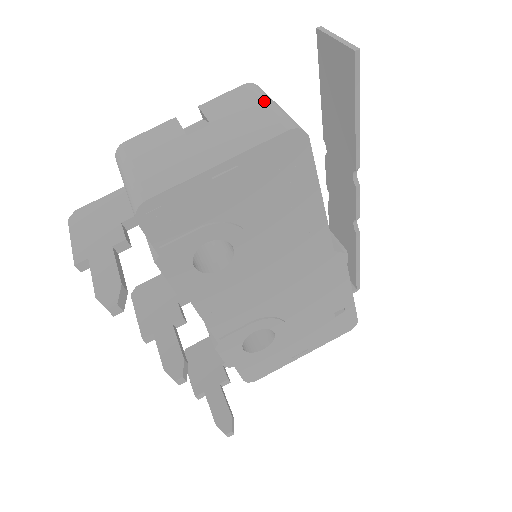
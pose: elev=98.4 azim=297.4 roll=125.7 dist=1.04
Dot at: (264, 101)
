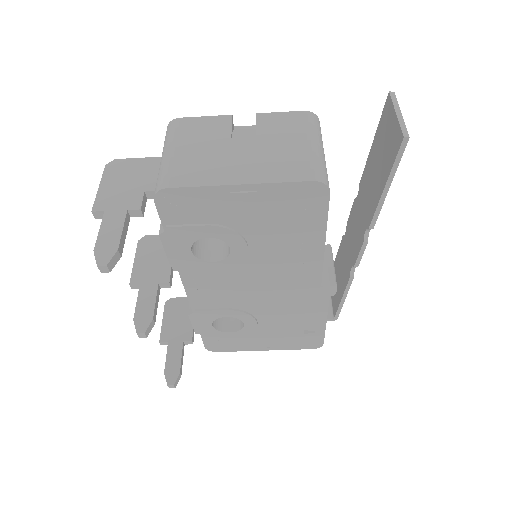
Dot at: (311, 139)
